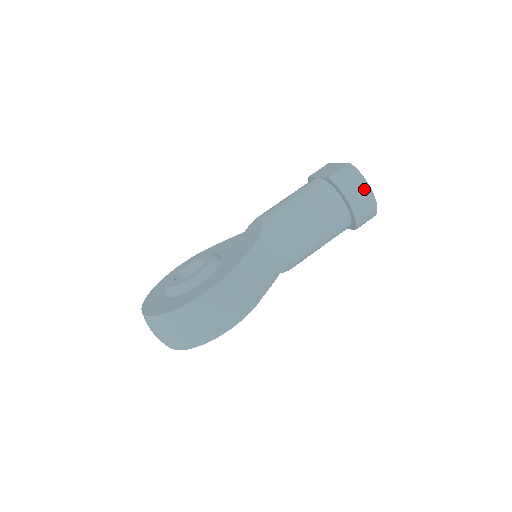
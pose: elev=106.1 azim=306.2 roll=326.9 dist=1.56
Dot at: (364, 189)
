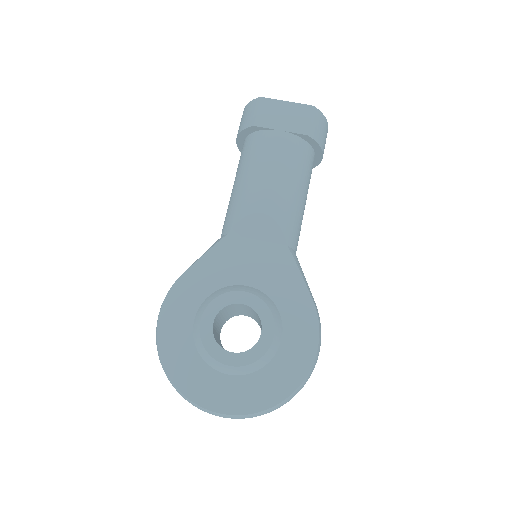
Dot at: occluded
